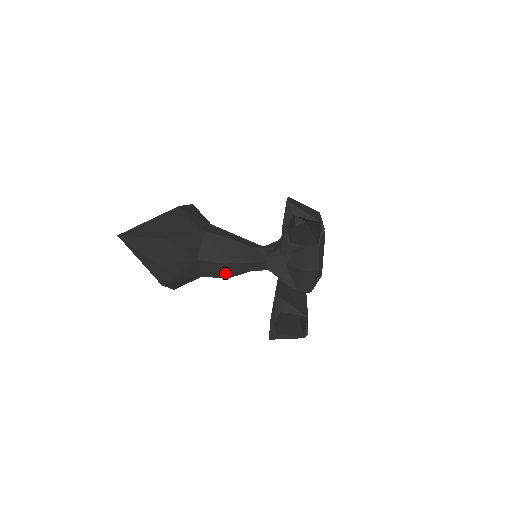
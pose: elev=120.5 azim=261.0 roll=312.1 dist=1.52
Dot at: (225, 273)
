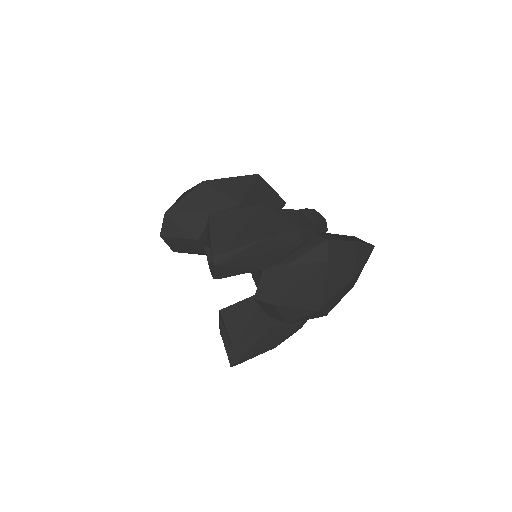
Dot at: occluded
